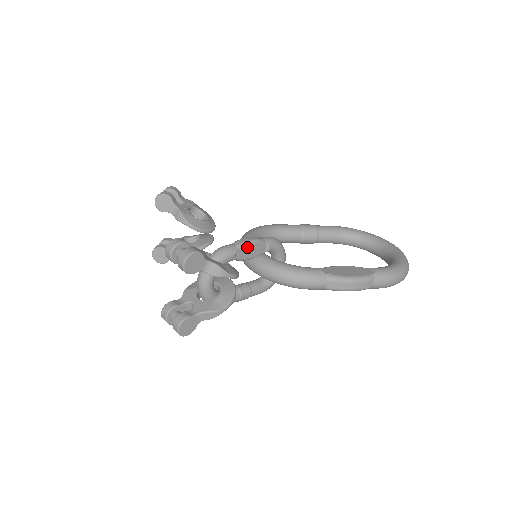
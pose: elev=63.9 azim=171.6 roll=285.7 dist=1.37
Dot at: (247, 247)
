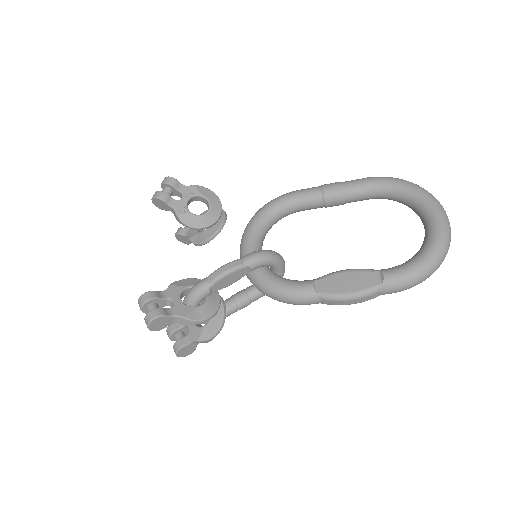
Dot at: (222, 279)
